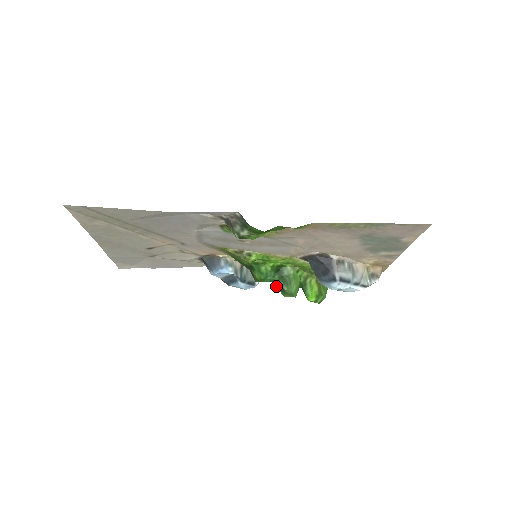
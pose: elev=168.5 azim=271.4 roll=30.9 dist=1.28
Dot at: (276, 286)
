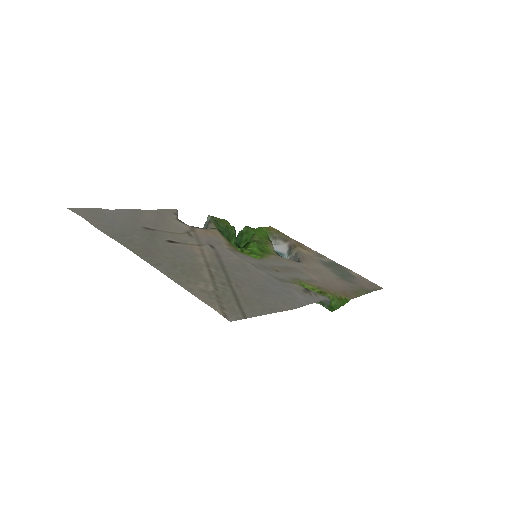
Dot at: occluded
